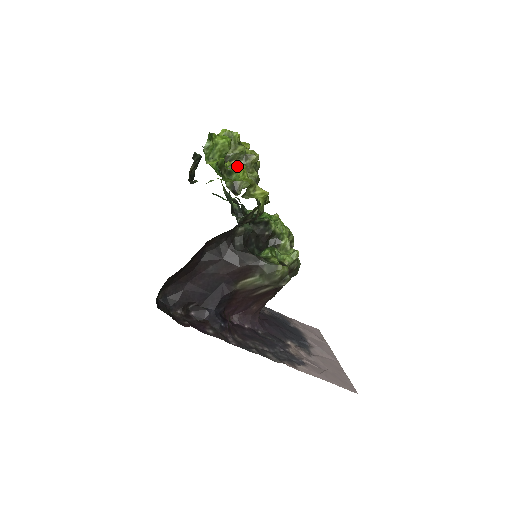
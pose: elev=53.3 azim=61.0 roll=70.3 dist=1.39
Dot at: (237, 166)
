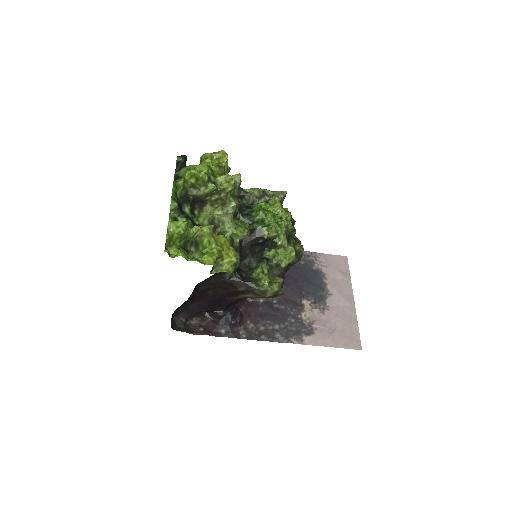
Dot at: (201, 238)
